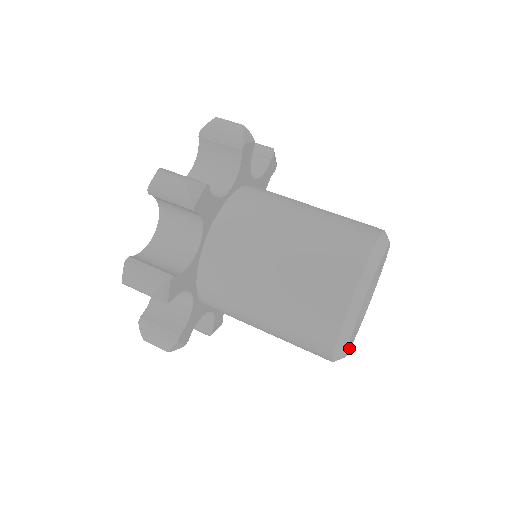
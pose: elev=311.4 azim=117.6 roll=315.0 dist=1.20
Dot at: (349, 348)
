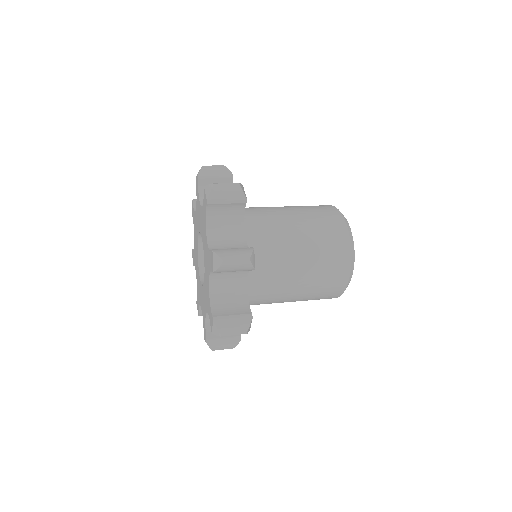
Dot at: occluded
